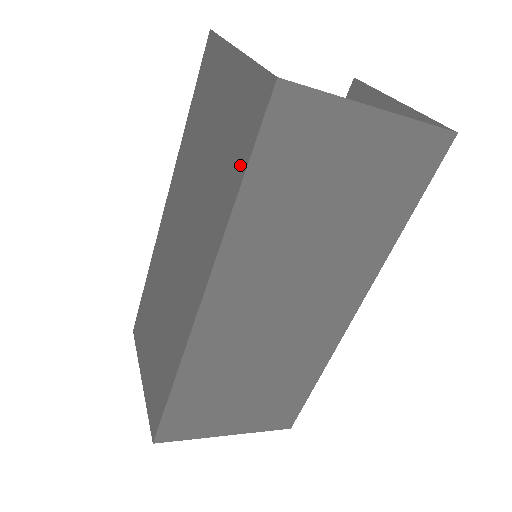
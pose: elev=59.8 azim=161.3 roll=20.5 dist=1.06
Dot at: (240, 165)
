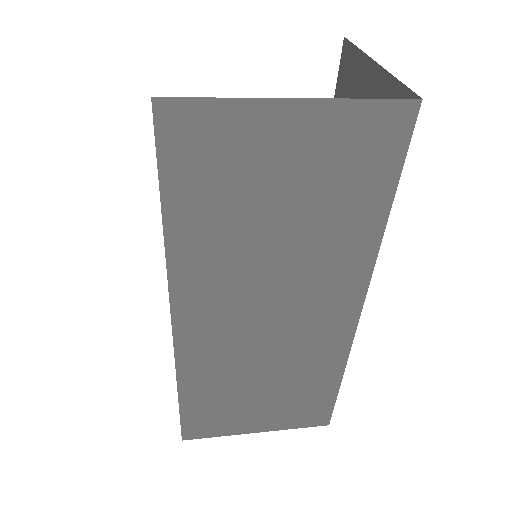
Dot at: occluded
